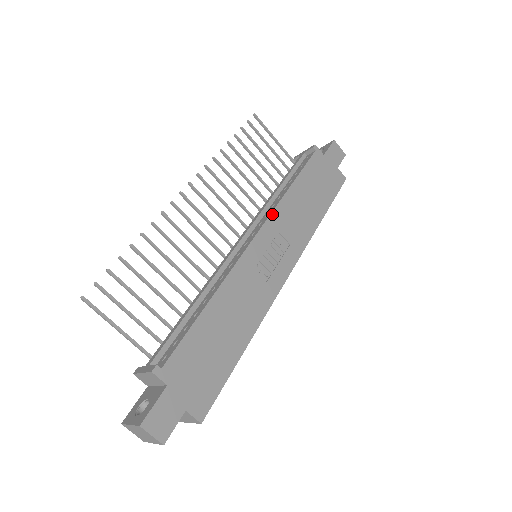
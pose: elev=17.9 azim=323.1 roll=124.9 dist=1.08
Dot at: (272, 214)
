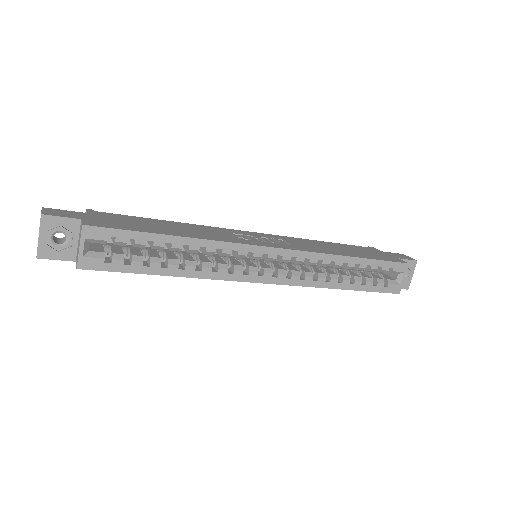
Dot at: (284, 237)
